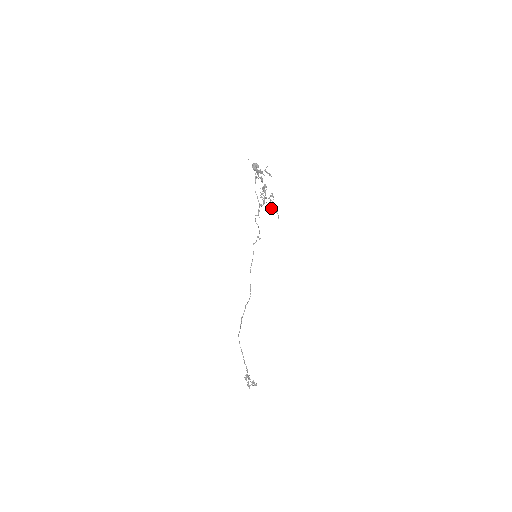
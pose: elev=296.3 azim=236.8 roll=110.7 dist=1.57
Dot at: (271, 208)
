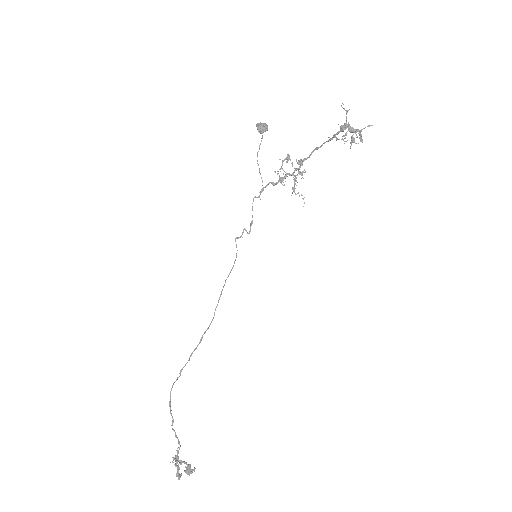
Dot at: (294, 190)
